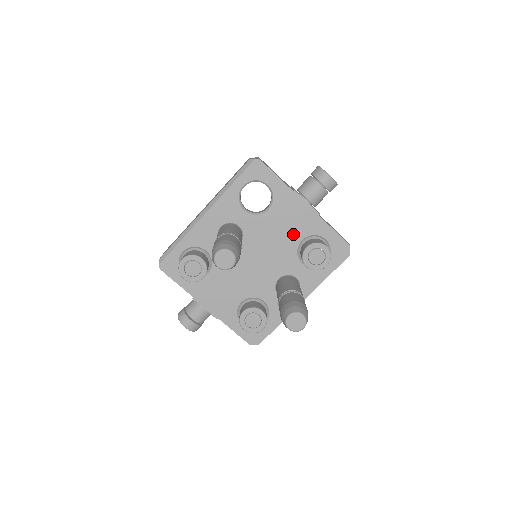
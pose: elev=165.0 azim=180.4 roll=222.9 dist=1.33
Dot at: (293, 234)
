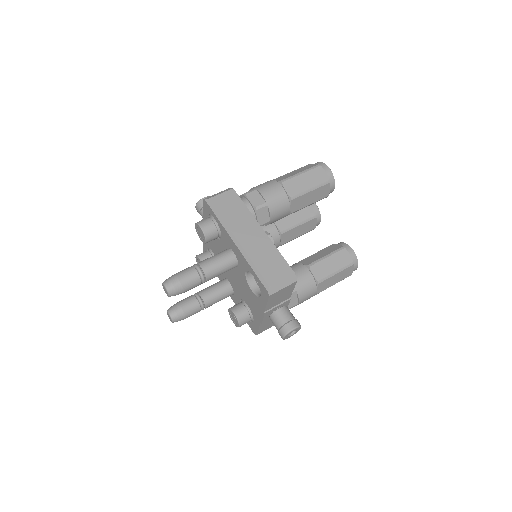
Dot at: (248, 301)
